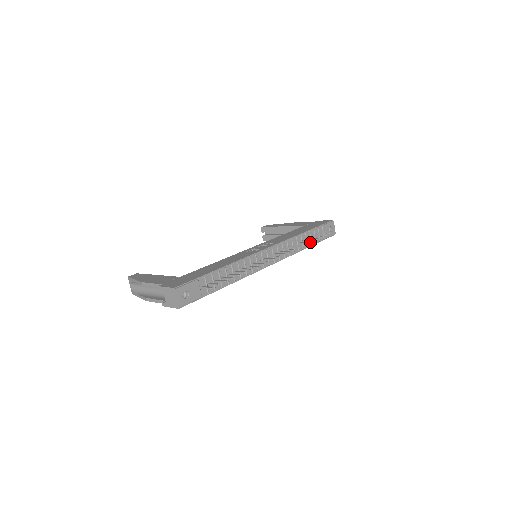
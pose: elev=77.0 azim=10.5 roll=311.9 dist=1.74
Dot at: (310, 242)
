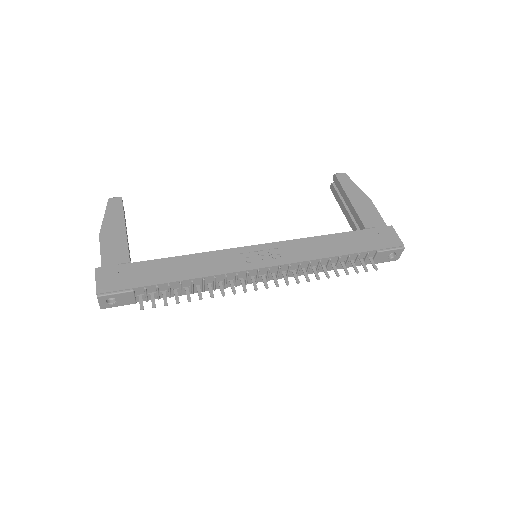
Dot at: occluded
